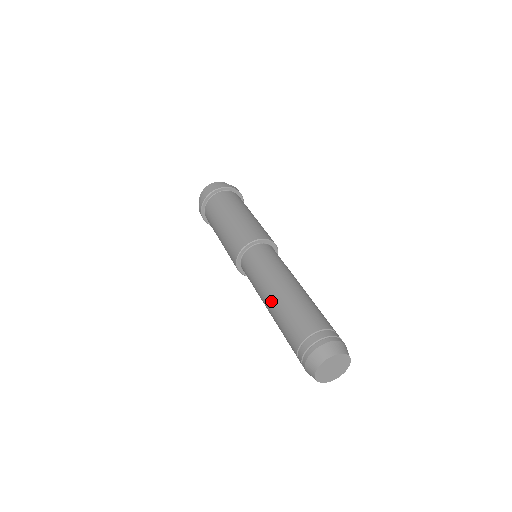
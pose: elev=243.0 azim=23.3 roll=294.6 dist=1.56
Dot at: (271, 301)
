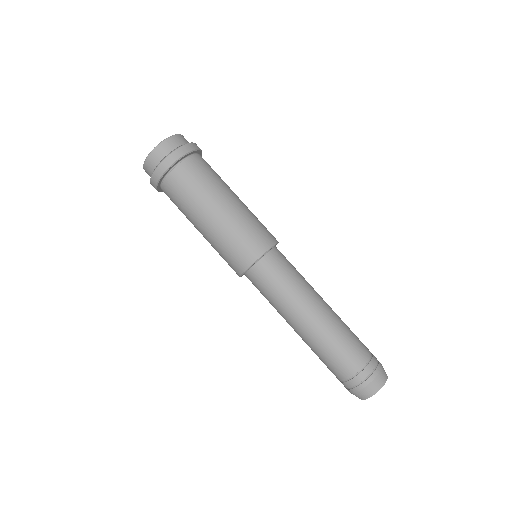
Dot at: (306, 330)
